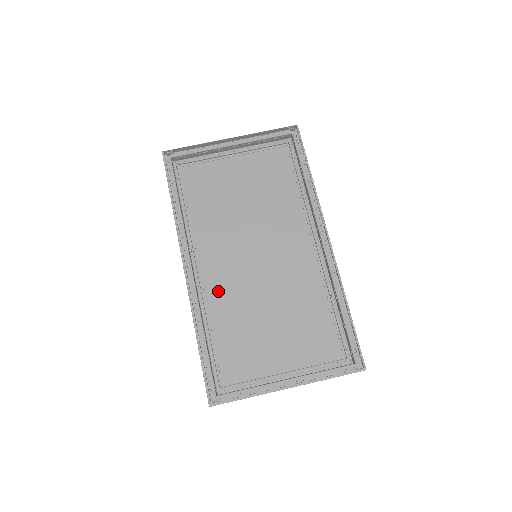
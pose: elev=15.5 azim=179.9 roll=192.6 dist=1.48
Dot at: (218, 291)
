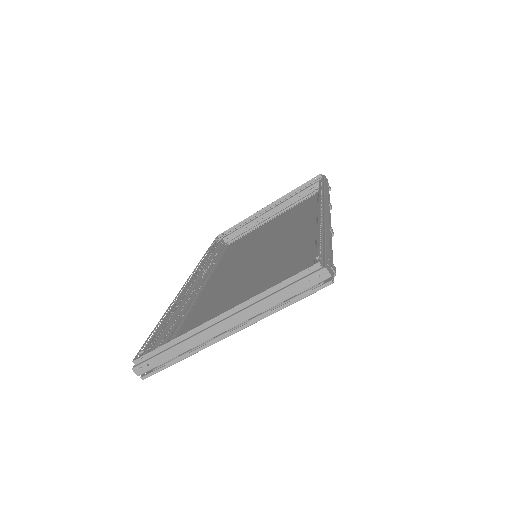
Dot at: (211, 293)
